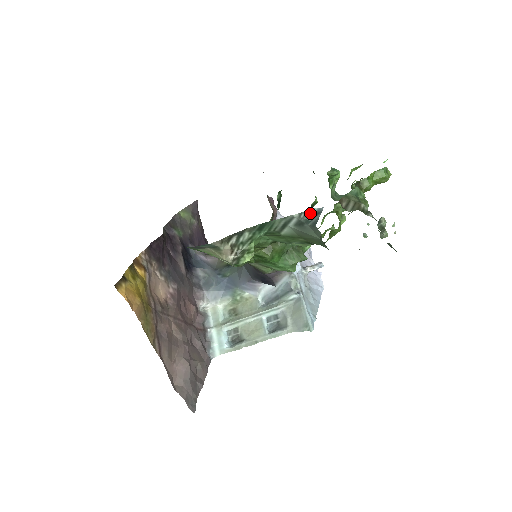
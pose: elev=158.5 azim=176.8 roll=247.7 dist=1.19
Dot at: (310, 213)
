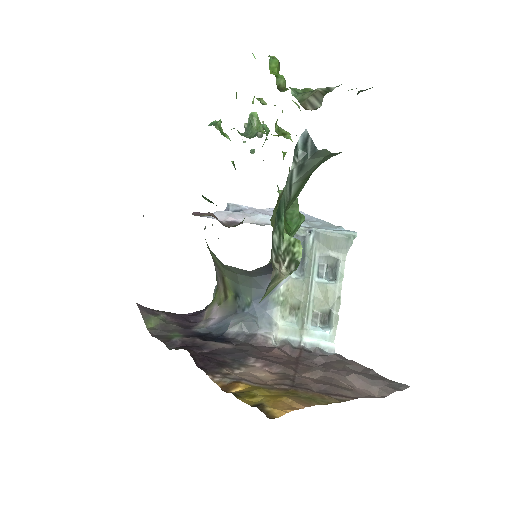
Dot at: (298, 150)
